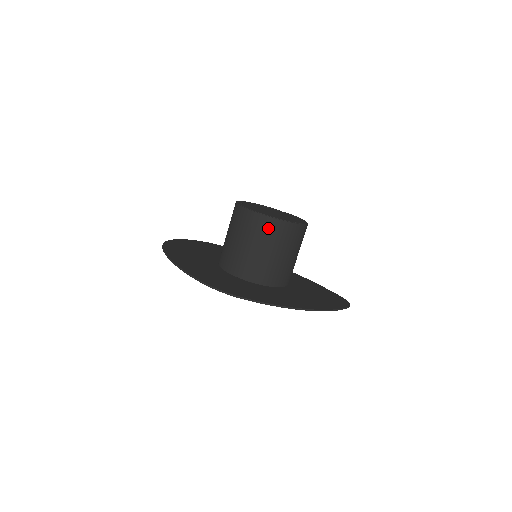
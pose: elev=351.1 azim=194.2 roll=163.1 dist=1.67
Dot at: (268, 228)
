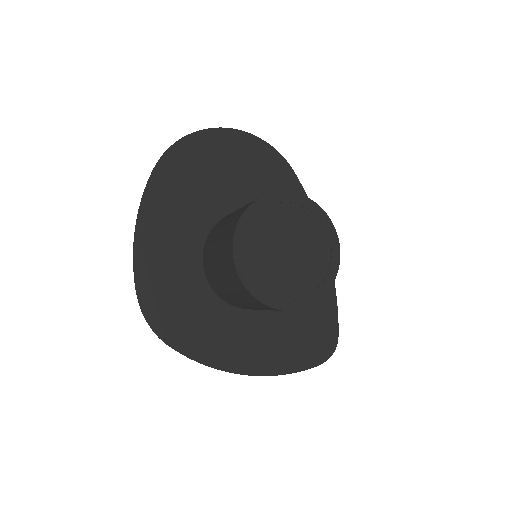
Dot at: (245, 295)
